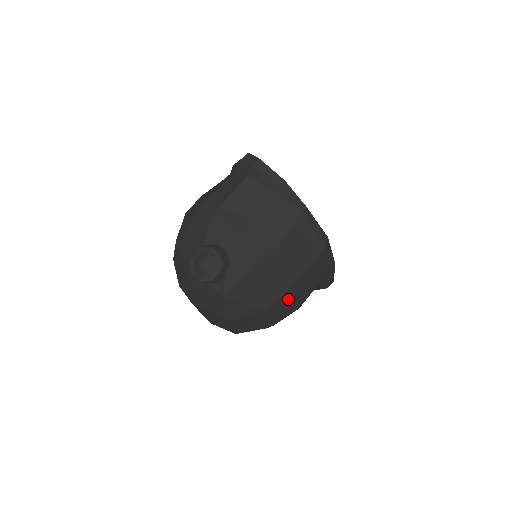
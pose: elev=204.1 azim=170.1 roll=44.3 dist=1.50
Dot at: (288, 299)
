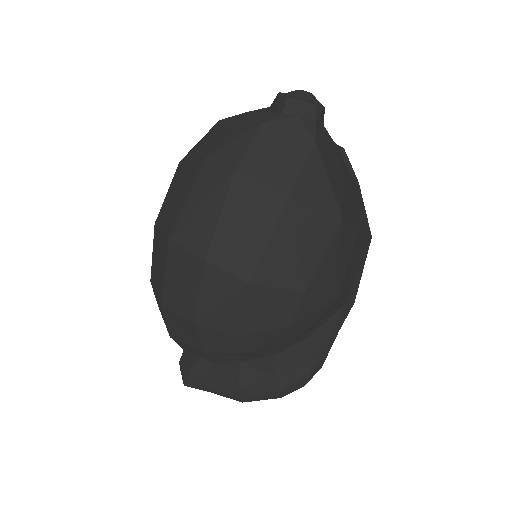
Dot at: (348, 247)
